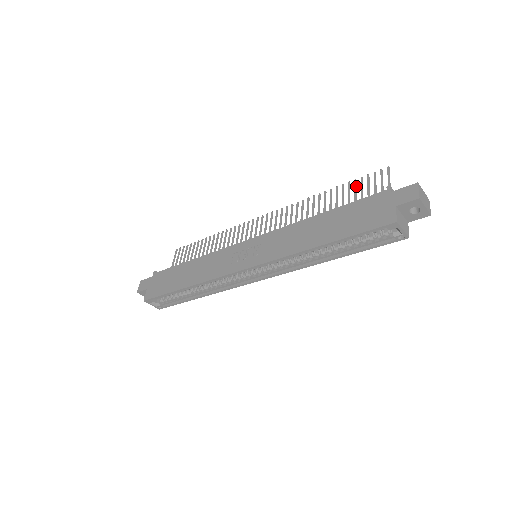
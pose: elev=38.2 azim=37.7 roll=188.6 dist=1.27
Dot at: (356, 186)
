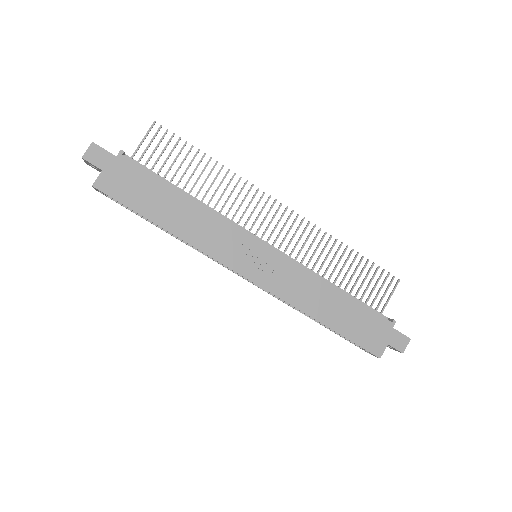
Dot at: (370, 270)
